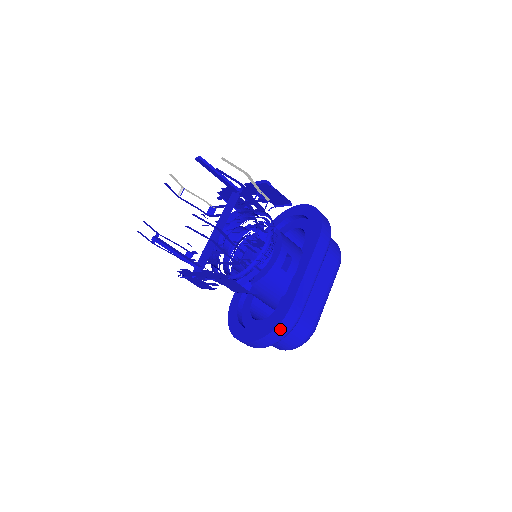
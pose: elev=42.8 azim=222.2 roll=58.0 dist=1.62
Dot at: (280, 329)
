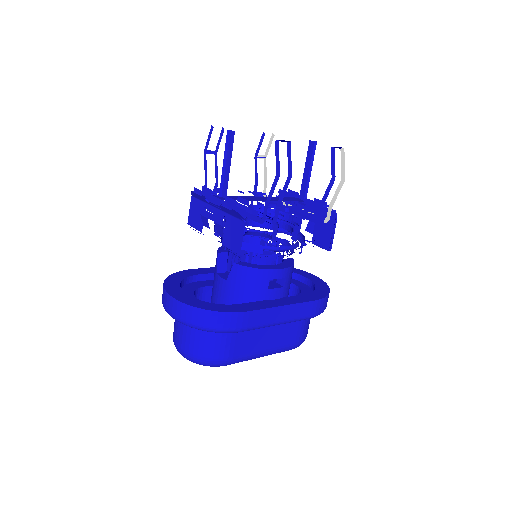
Dot at: (215, 317)
